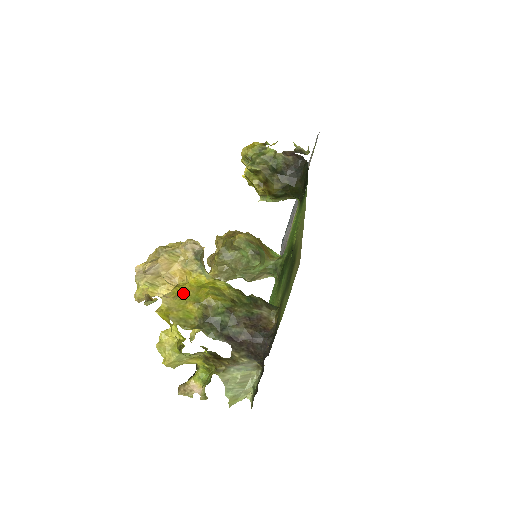
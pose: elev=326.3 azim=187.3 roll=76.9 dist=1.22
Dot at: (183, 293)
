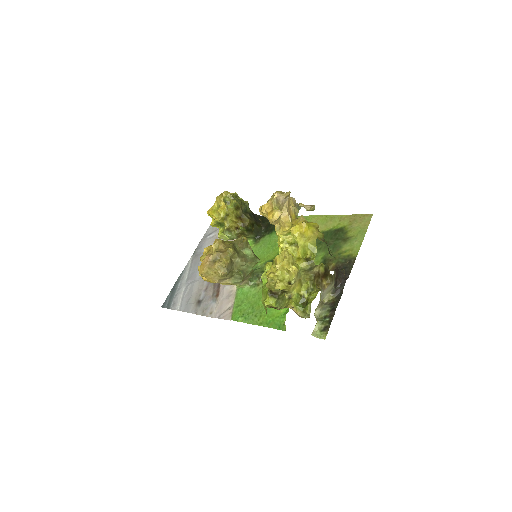
Dot at: occluded
